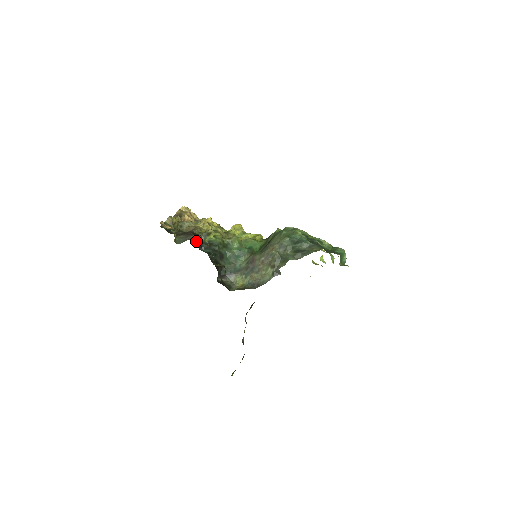
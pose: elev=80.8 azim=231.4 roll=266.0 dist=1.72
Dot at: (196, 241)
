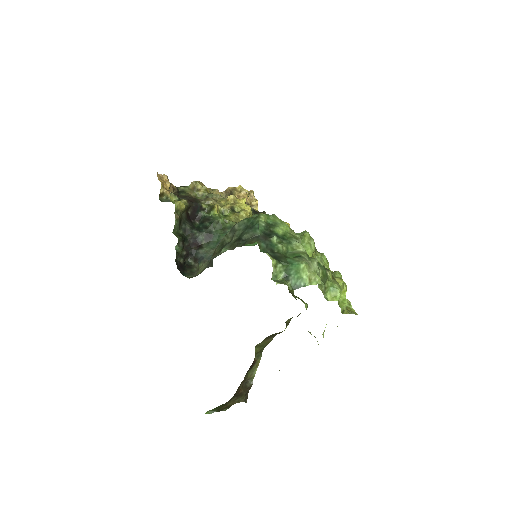
Dot at: (173, 201)
